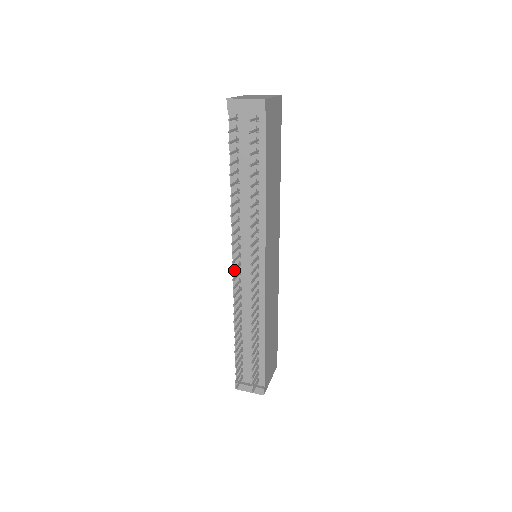
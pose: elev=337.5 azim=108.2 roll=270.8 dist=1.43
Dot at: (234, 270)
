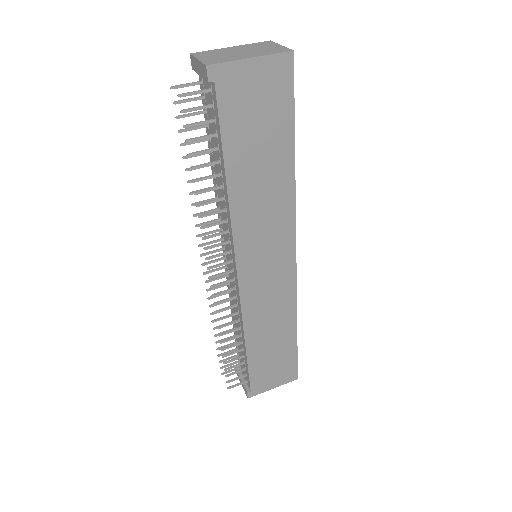
Dot at: (205, 263)
